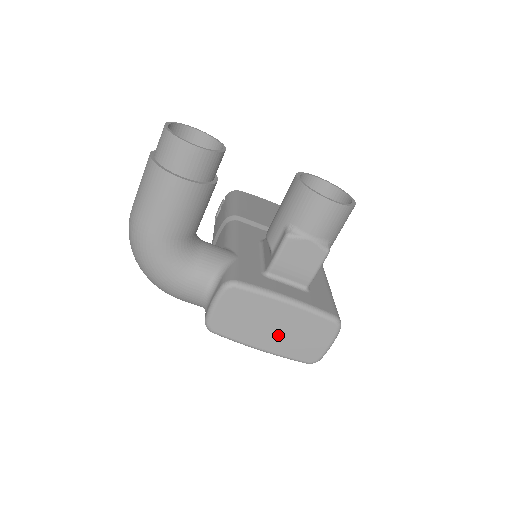
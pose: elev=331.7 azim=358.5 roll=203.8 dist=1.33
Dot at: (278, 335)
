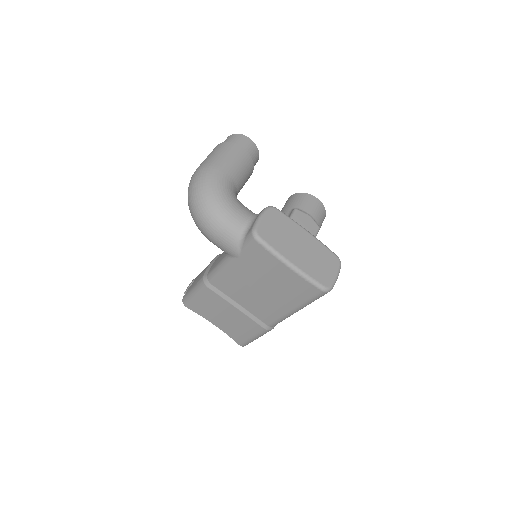
Dot at: (303, 255)
